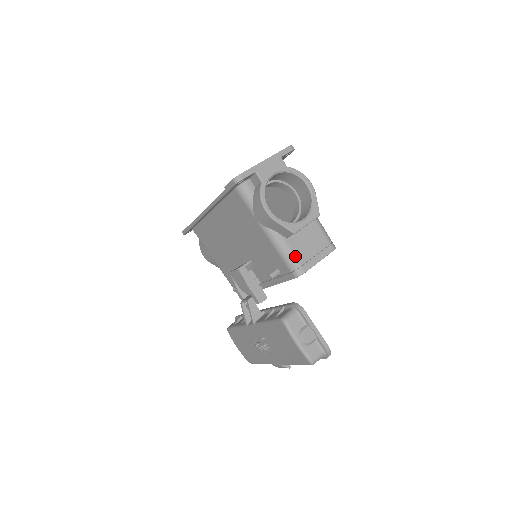
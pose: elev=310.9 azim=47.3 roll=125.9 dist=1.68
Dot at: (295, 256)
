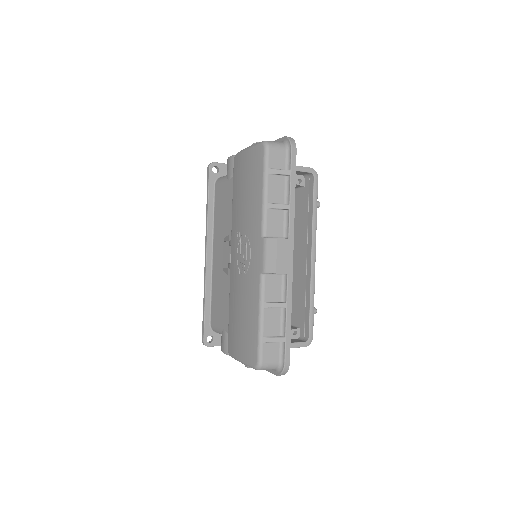
Dot at: occluded
